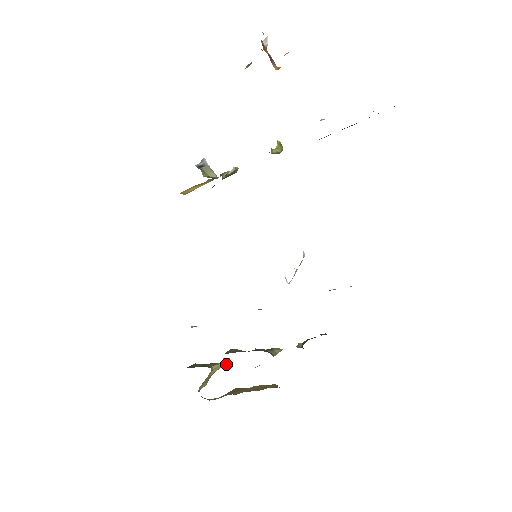
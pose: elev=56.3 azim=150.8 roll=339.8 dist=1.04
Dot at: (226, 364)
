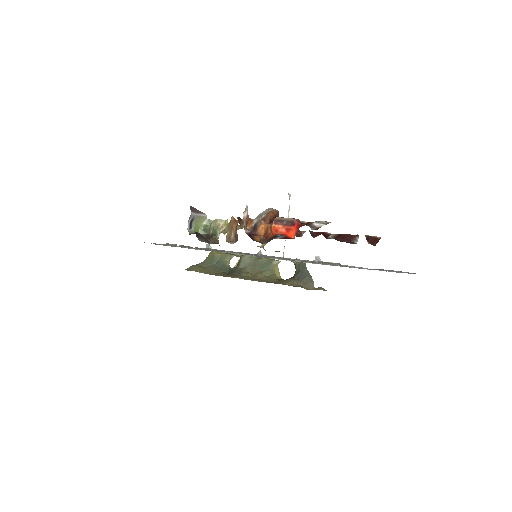
Dot at: occluded
